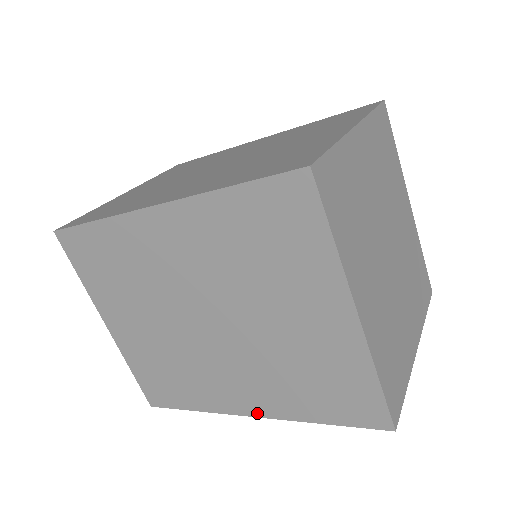
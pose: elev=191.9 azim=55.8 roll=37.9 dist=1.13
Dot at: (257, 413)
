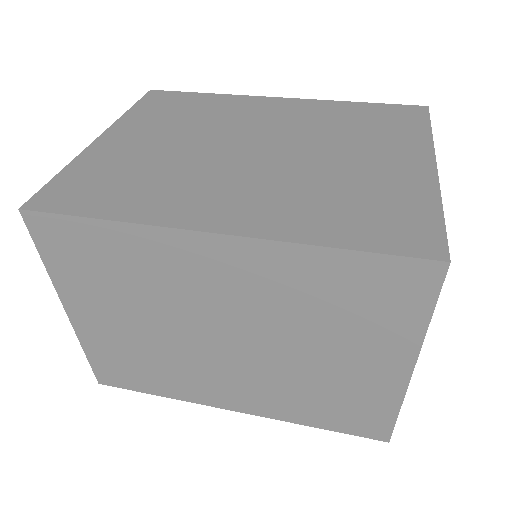
Dot at: occluded
